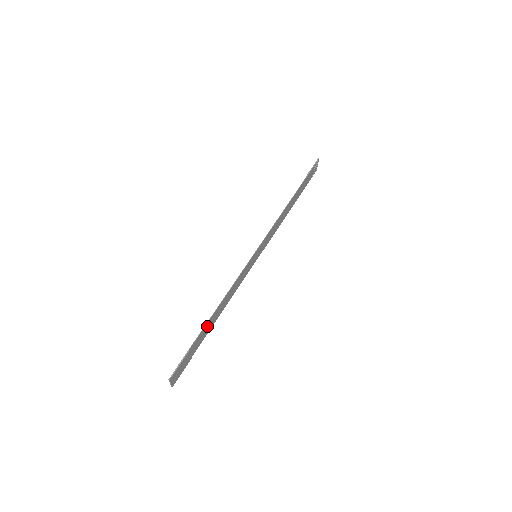
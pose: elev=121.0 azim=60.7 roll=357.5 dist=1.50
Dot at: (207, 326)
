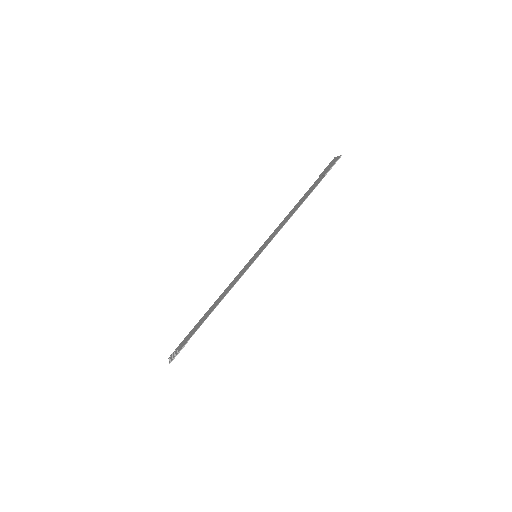
Dot at: (204, 319)
